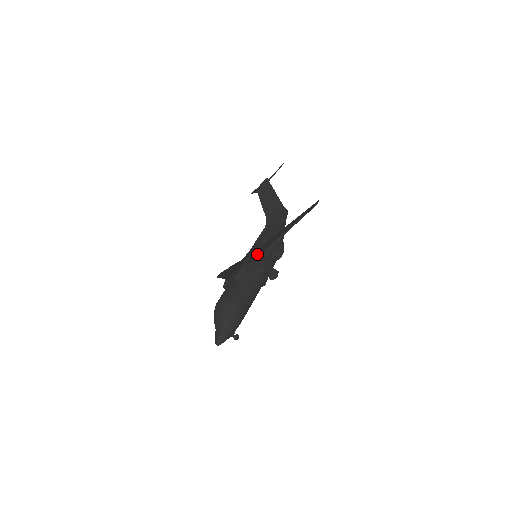
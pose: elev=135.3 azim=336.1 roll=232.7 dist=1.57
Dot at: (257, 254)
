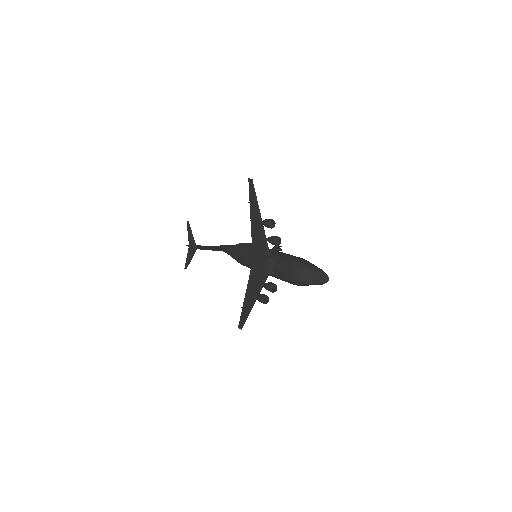
Dot at: (261, 240)
